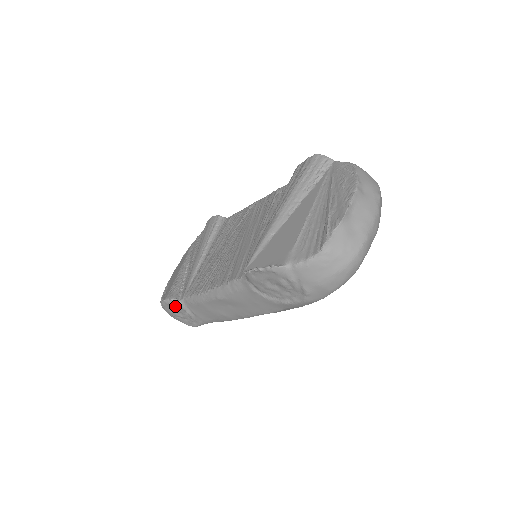
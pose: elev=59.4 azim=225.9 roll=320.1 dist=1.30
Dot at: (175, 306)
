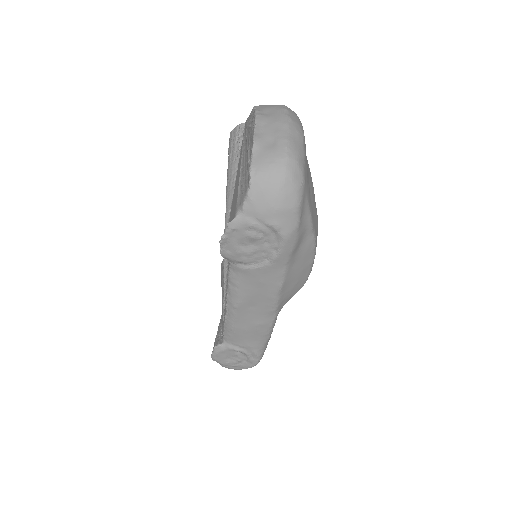
Dot at: (223, 352)
